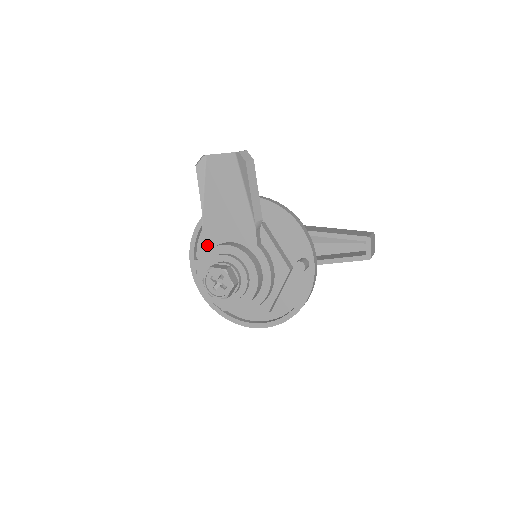
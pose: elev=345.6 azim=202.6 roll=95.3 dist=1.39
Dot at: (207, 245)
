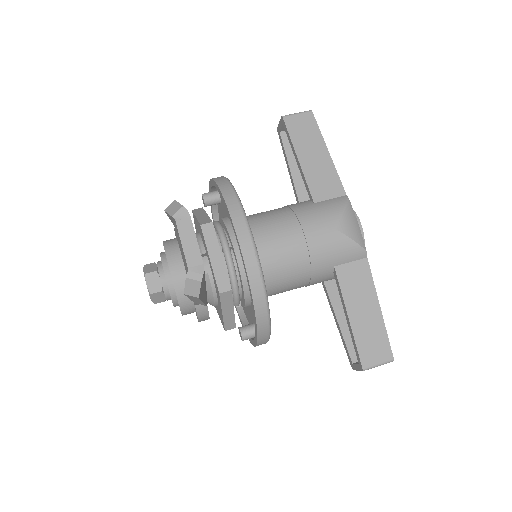
Dot at: occluded
